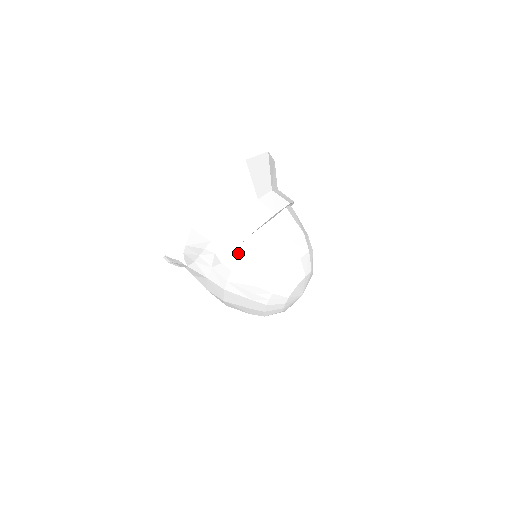
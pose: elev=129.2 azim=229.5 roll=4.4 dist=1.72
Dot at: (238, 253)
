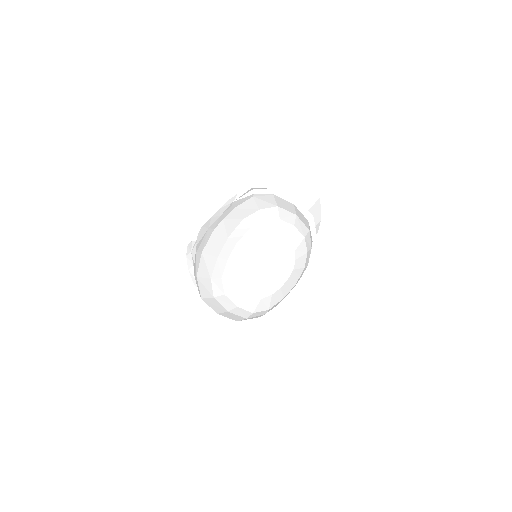
Dot at: (251, 197)
